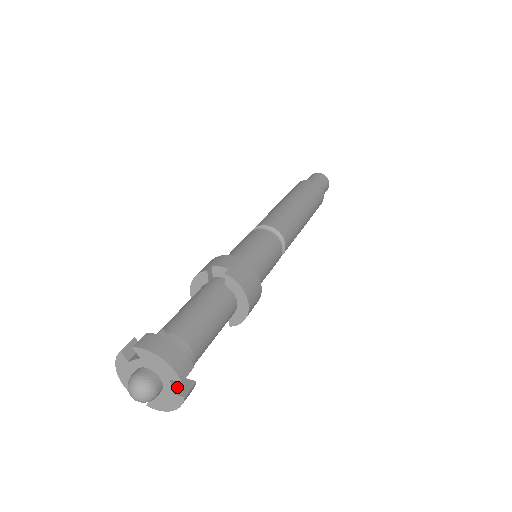
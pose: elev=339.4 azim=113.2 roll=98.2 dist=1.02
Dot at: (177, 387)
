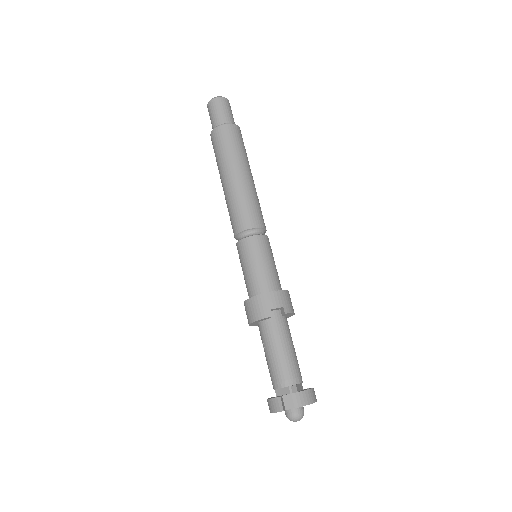
Dot at: occluded
